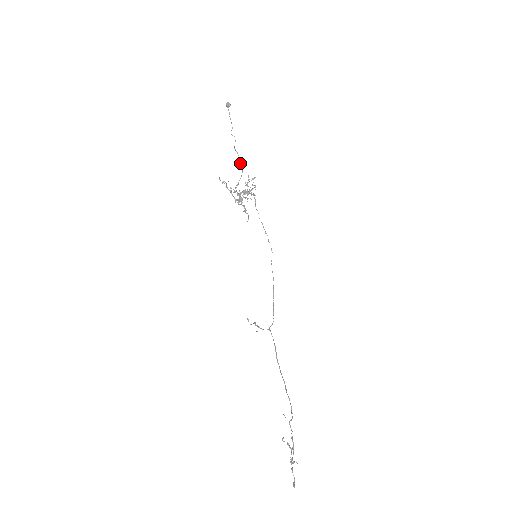
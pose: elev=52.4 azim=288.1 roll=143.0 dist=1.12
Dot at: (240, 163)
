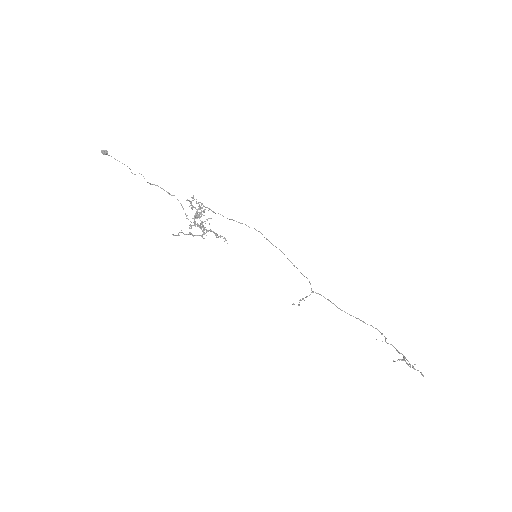
Dot at: occluded
